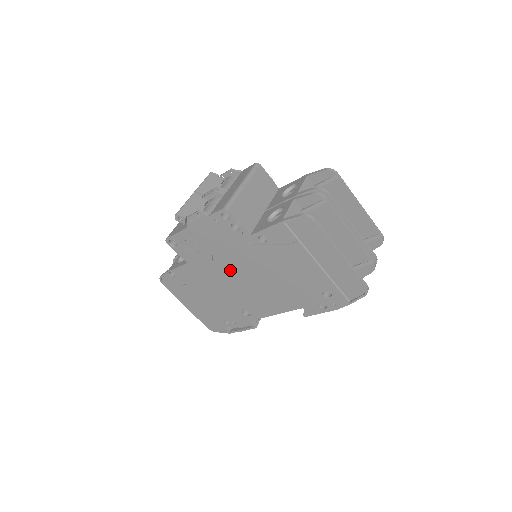
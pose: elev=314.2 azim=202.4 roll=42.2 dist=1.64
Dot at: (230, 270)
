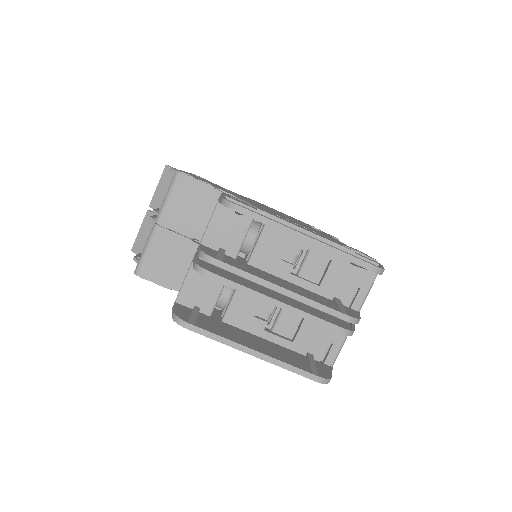
Dot at: occluded
